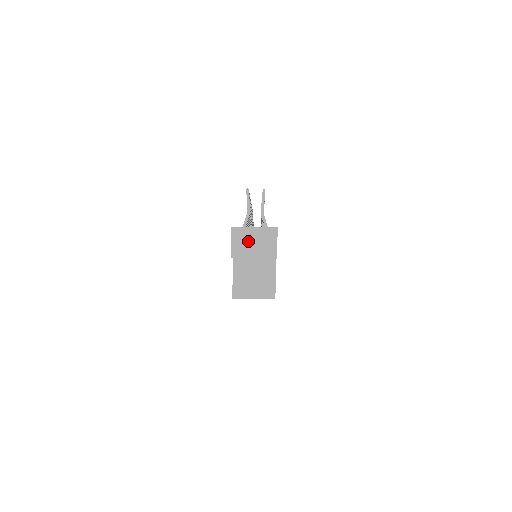
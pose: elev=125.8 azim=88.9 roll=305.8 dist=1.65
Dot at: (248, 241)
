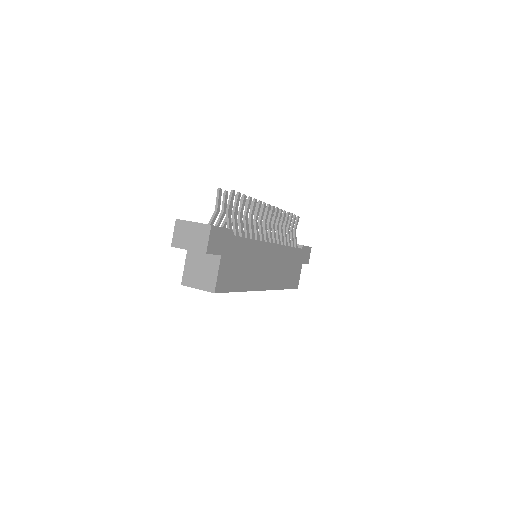
Dot at: (186, 234)
